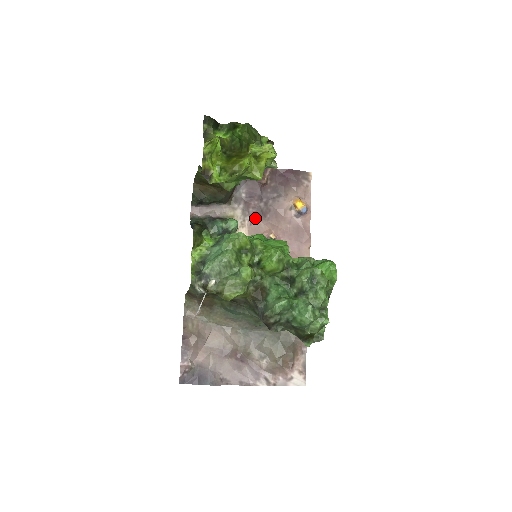
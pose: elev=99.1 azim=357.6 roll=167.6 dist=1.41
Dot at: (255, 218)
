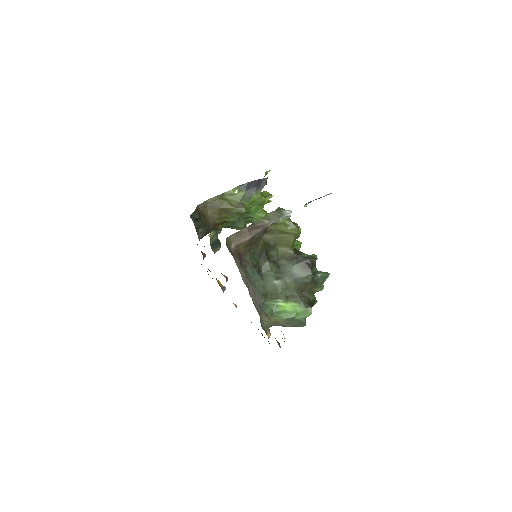
Dot at: occluded
